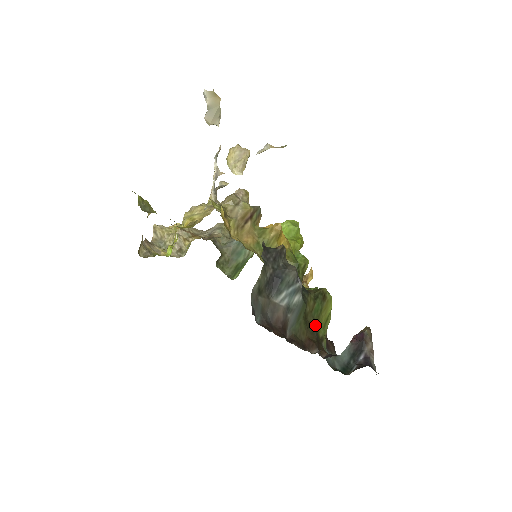
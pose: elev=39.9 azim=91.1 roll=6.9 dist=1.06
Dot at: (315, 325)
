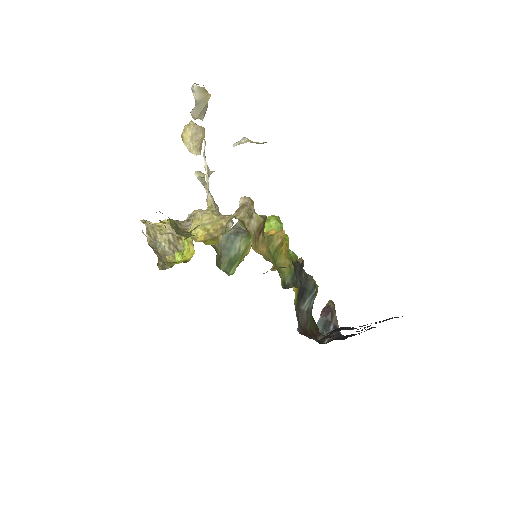
Dot at: occluded
